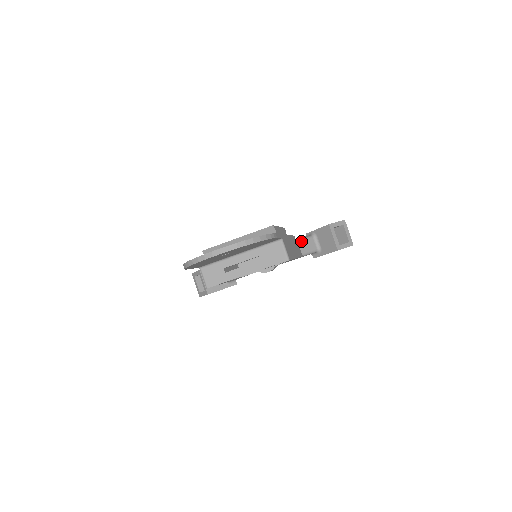
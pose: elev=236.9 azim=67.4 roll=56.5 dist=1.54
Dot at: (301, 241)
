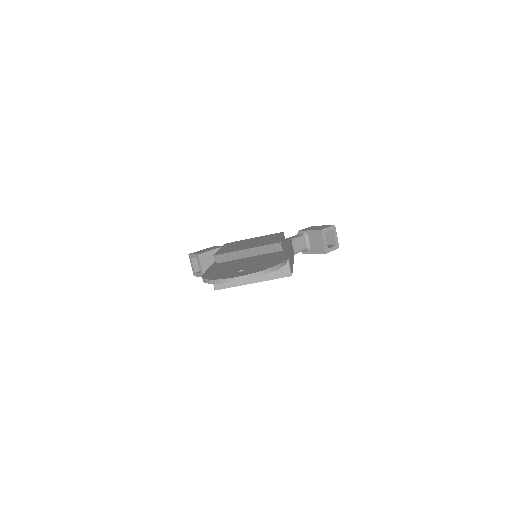
Dot at: (294, 241)
